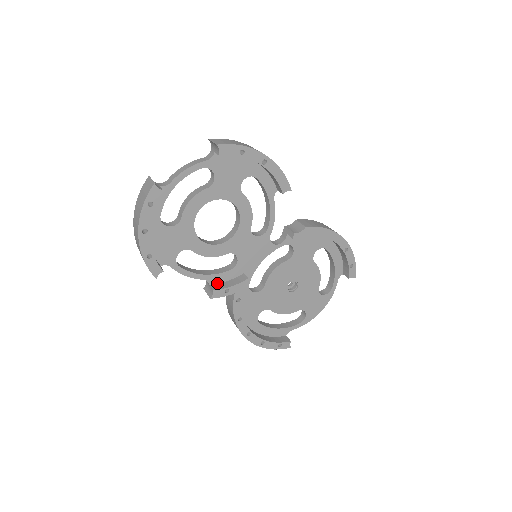
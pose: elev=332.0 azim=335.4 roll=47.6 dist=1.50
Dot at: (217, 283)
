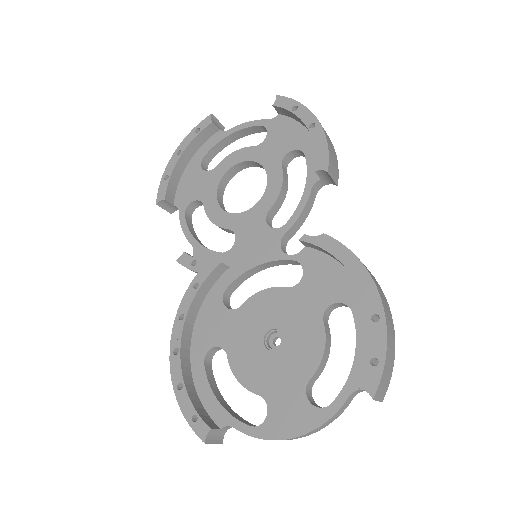
Dot at: occluded
